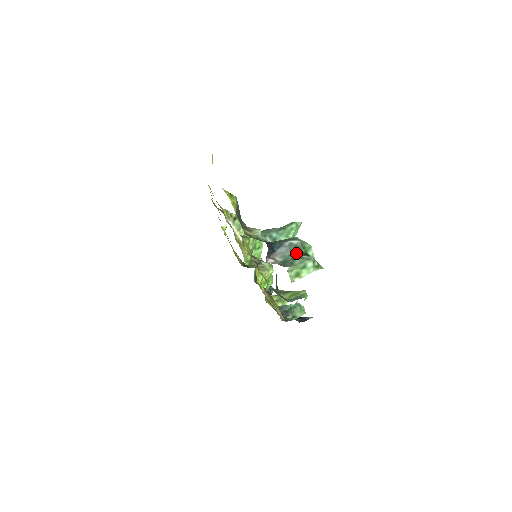
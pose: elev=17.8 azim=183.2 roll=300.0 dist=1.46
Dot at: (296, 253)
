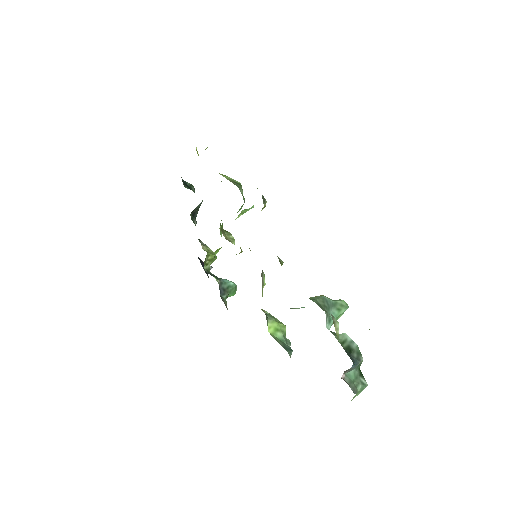
Dot at: (357, 371)
